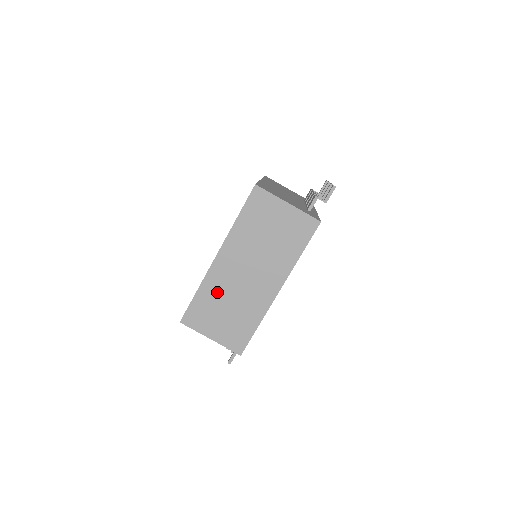
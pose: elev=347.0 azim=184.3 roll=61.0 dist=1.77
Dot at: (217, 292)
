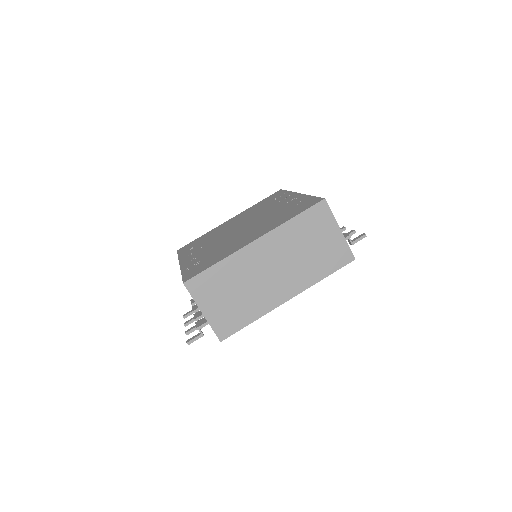
Dot at: (236, 273)
